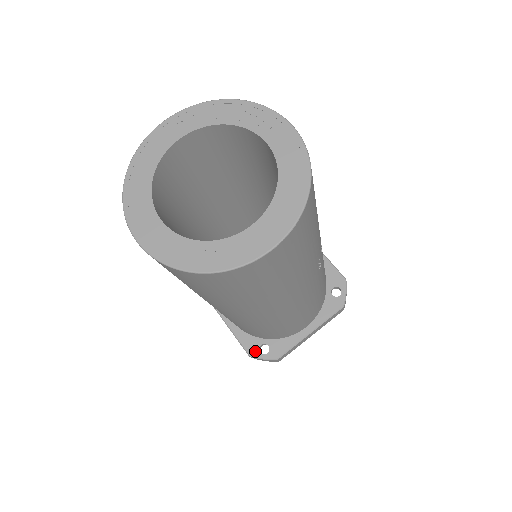
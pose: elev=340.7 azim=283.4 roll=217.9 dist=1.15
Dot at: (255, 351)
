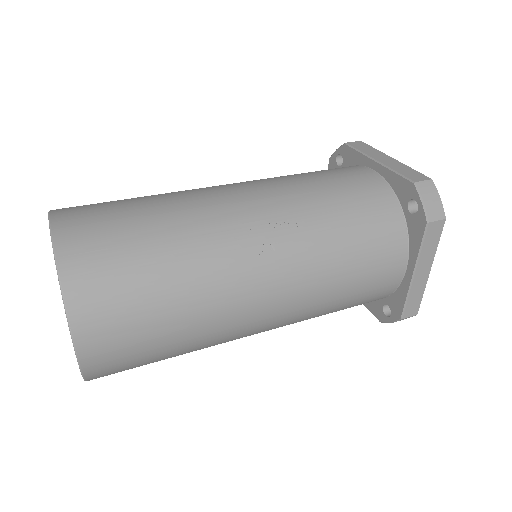
Dot at: (381, 316)
